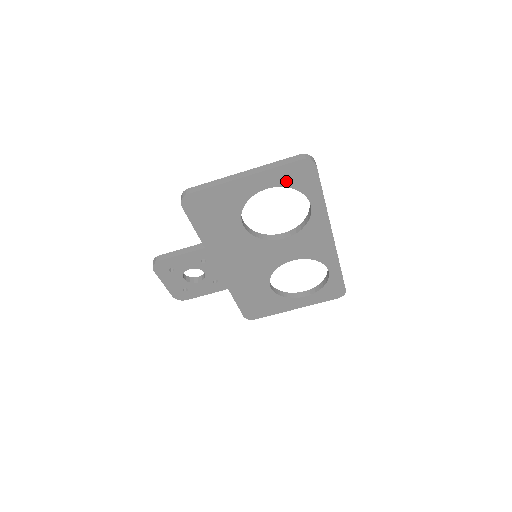
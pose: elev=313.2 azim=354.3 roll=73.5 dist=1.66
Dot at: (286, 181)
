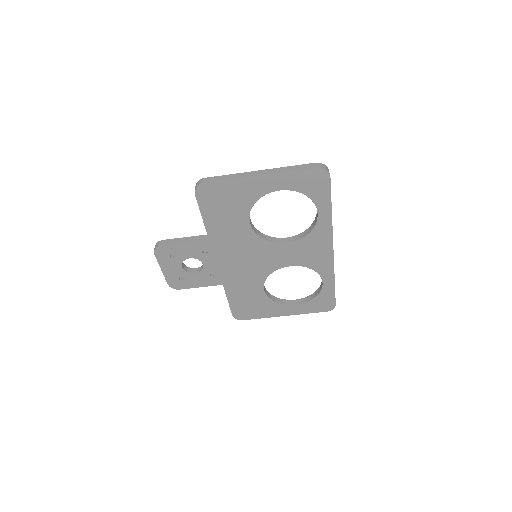
Dot at: (299, 186)
